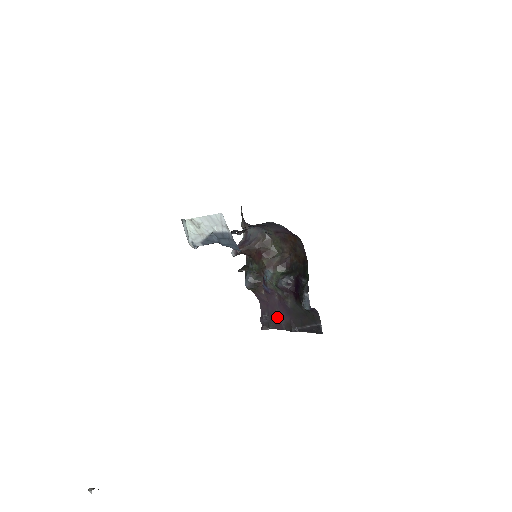
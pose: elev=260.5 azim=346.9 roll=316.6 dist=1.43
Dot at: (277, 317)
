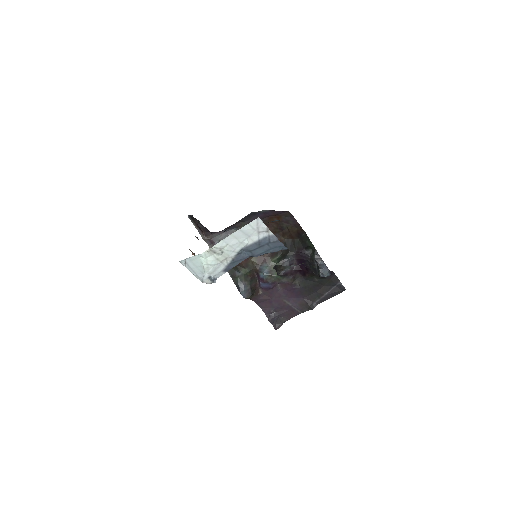
Dot at: (287, 306)
